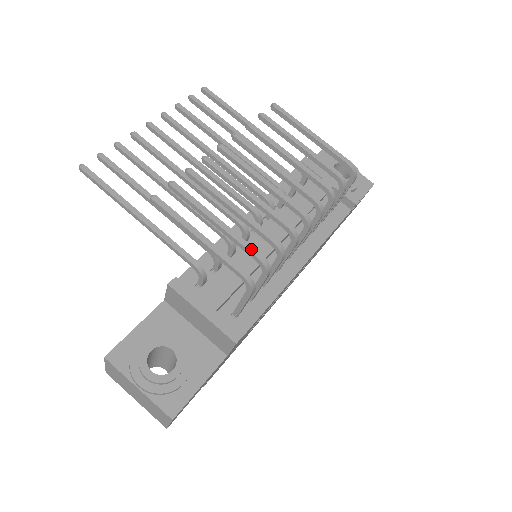
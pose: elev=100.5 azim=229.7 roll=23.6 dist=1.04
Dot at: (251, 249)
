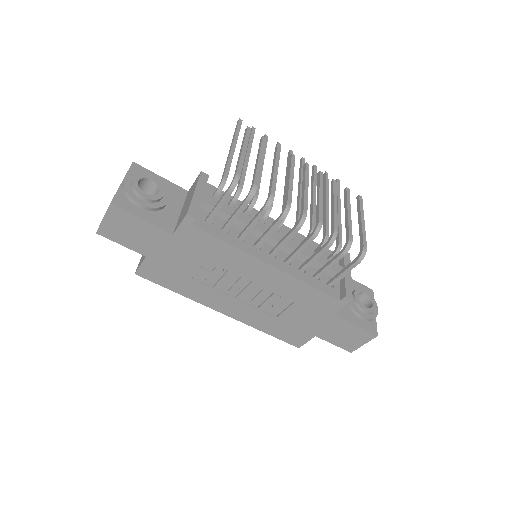
Dot at: (257, 179)
